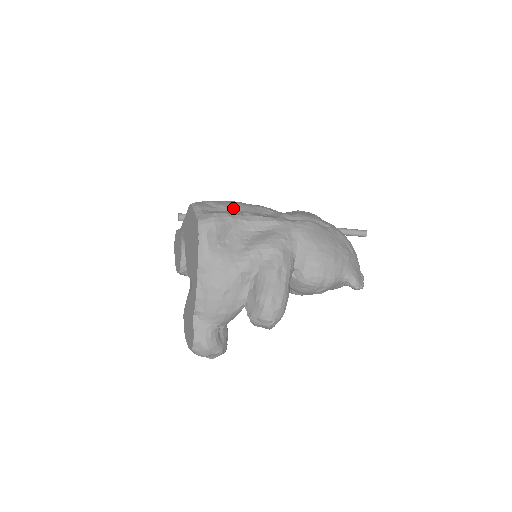
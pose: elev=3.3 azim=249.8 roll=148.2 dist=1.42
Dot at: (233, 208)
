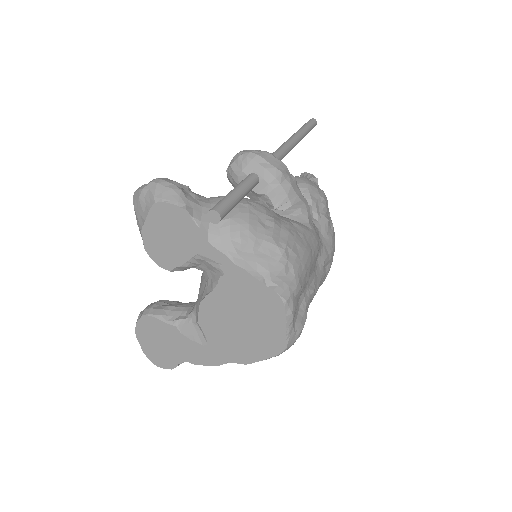
Dot at: (307, 283)
